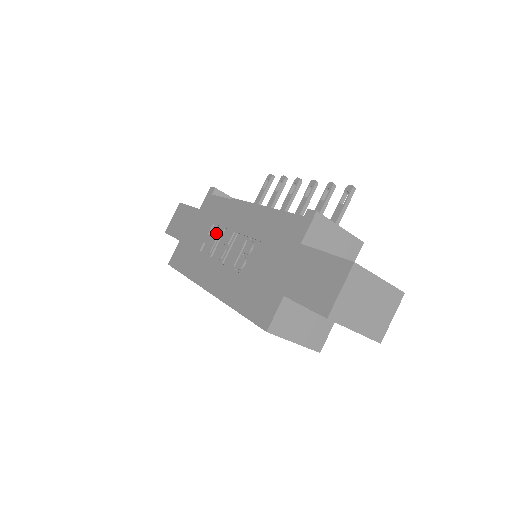
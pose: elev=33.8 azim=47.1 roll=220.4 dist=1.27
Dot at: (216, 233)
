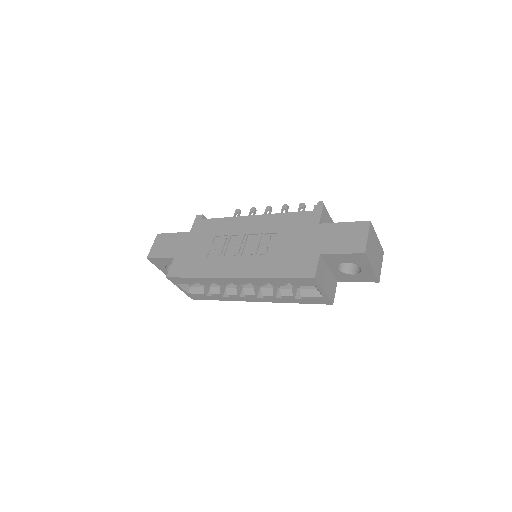
Dot at: (222, 241)
